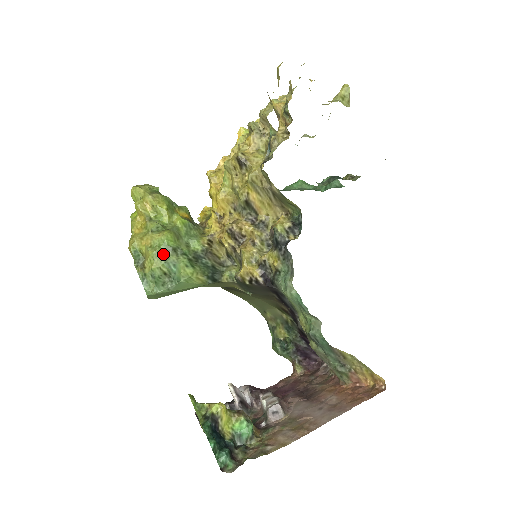
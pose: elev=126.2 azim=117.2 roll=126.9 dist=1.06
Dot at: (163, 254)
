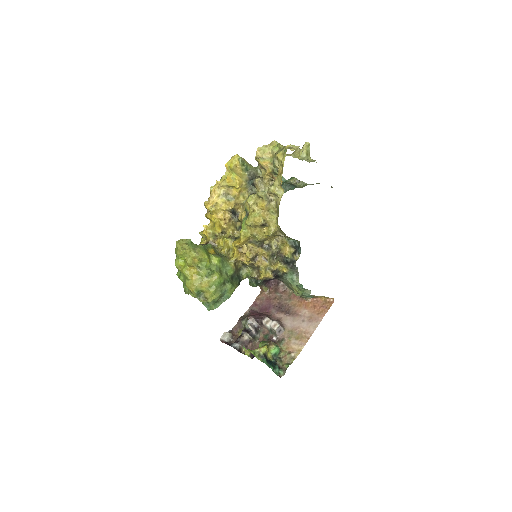
Dot at: (219, 289)
